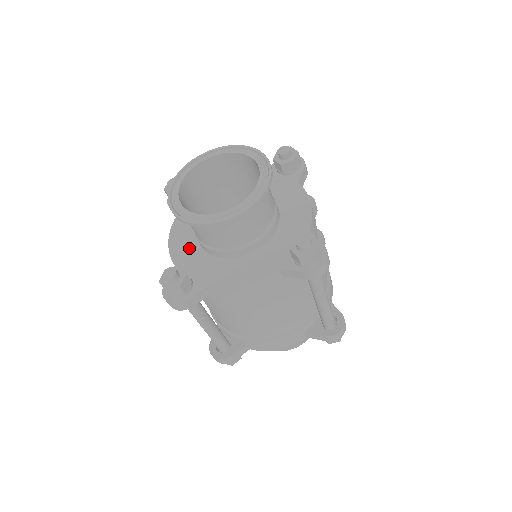
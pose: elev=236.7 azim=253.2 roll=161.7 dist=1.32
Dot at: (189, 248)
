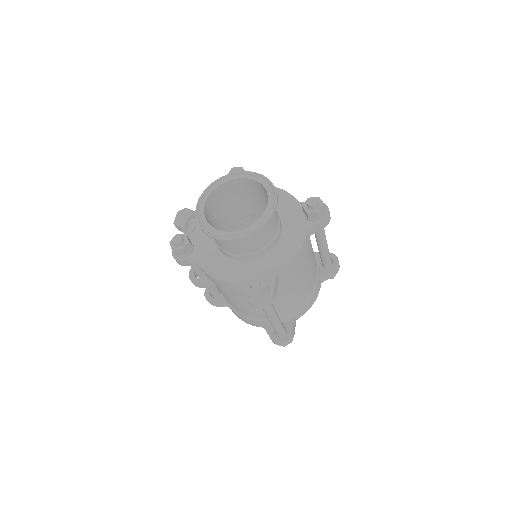
Dot at: (234, 268)
